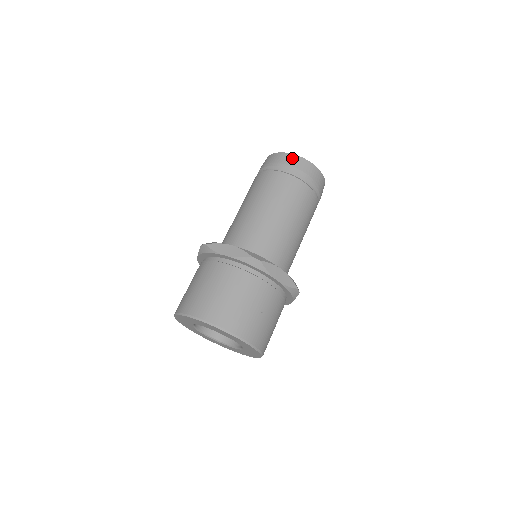
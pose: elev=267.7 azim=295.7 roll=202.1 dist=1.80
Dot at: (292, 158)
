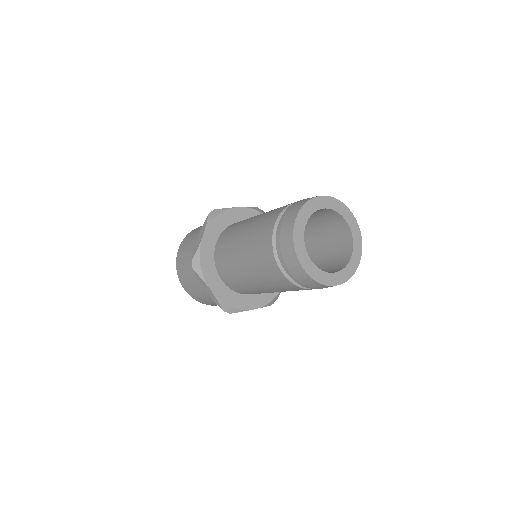
Dot at: (304, 277)
